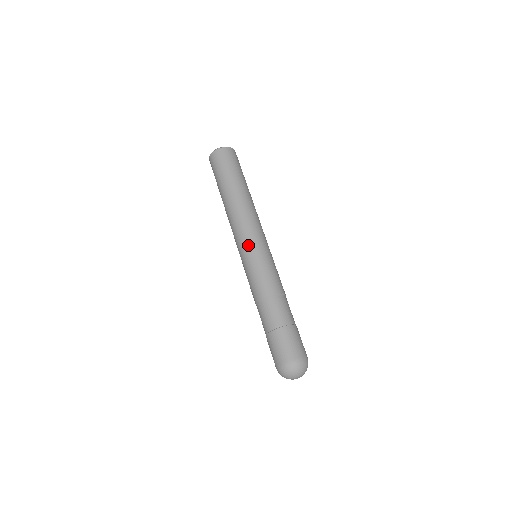
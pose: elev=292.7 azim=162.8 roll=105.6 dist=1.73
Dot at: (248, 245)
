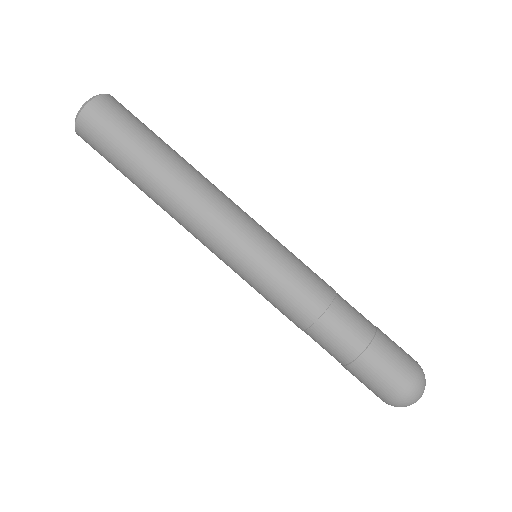
Dot at: (239, 254)
